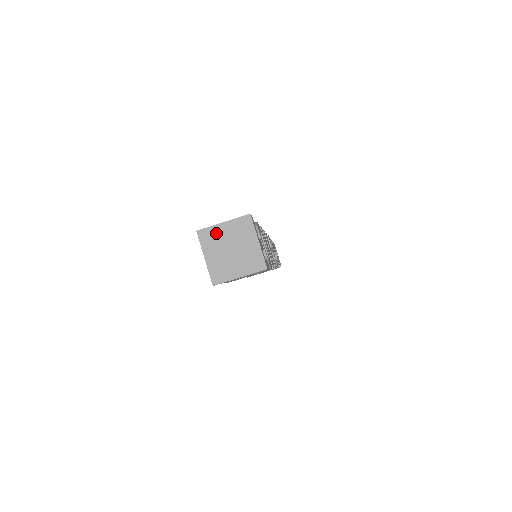
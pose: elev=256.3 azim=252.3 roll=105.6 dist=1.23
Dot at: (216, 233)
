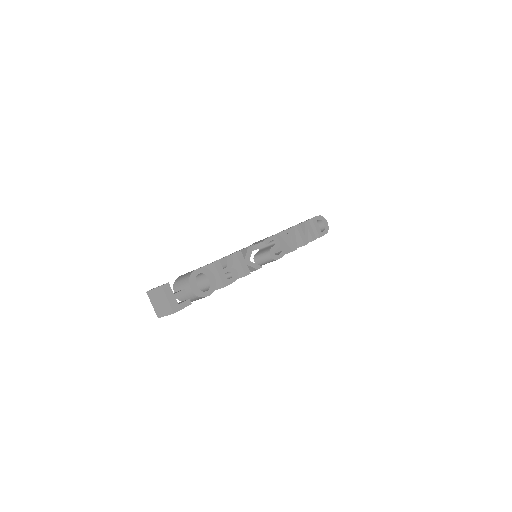
Dot at: (153, 294)
